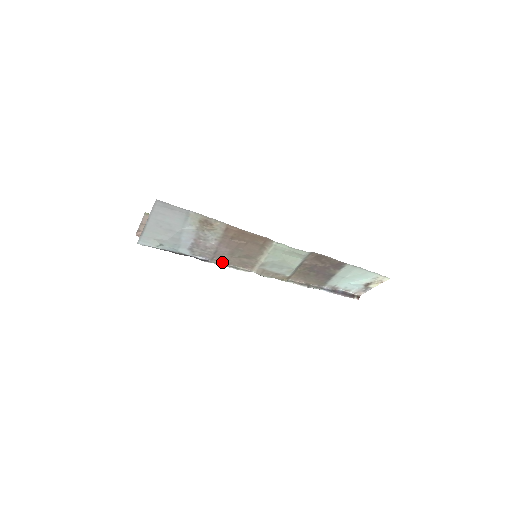
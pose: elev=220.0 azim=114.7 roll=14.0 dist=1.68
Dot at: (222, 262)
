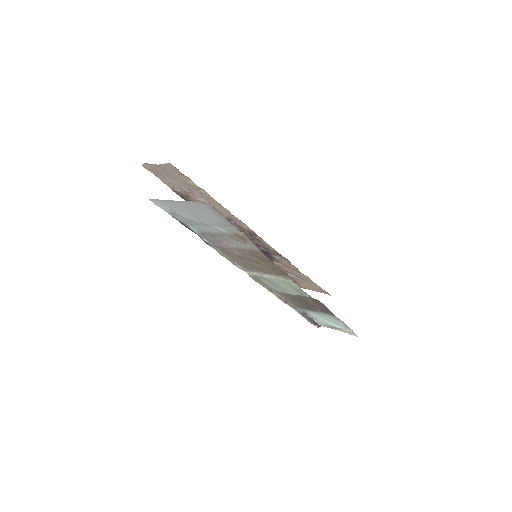
Dot at: (224, 253)
